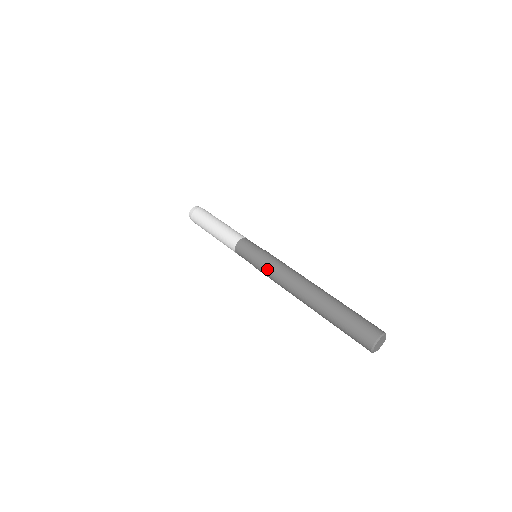
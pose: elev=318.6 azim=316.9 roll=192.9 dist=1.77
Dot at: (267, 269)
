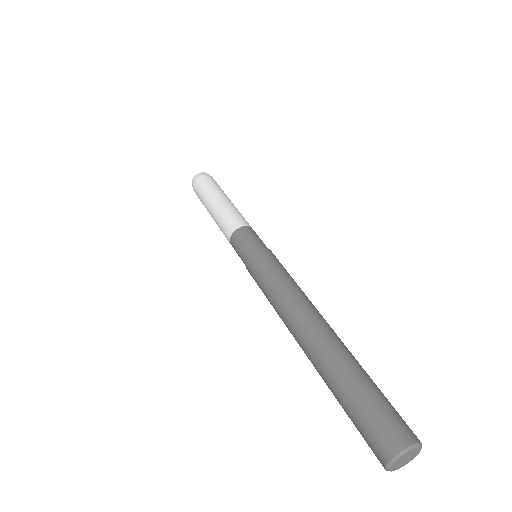
Dot at: (259, 286)
